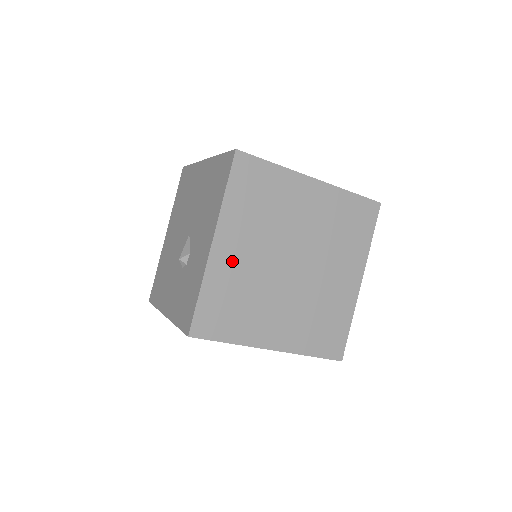
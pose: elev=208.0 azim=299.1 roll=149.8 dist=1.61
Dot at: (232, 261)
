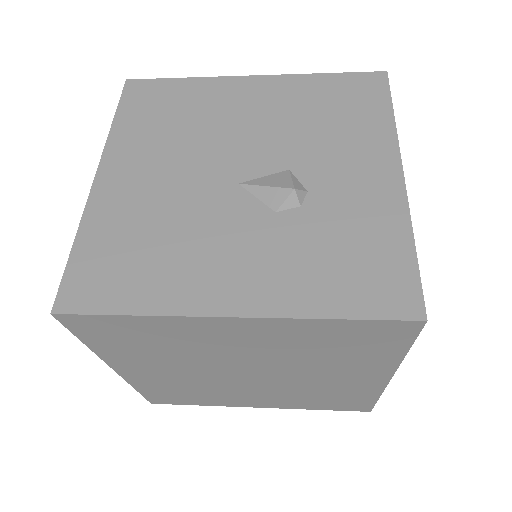
Dot at: (154, 377)
